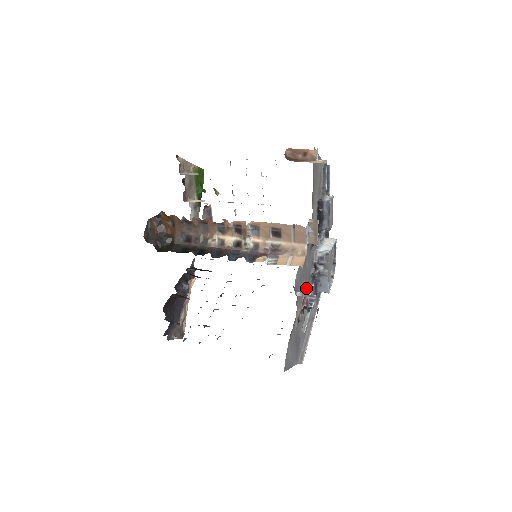
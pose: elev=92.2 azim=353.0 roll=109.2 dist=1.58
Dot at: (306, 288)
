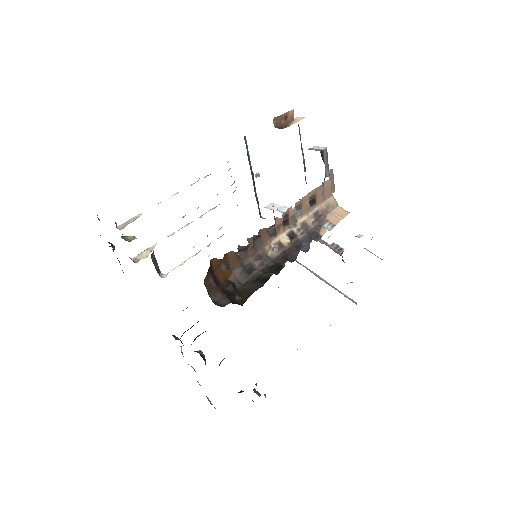
Dot at: (322, 243)
